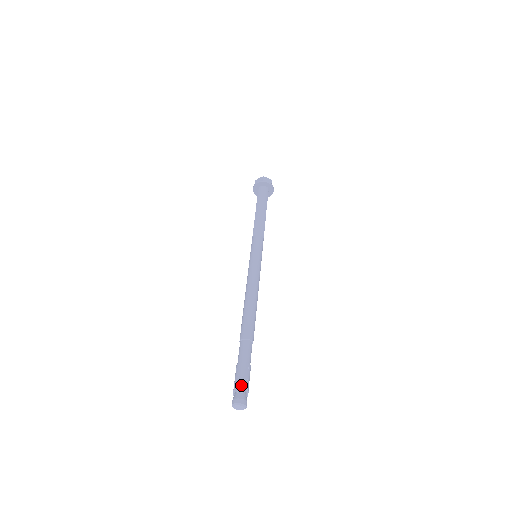
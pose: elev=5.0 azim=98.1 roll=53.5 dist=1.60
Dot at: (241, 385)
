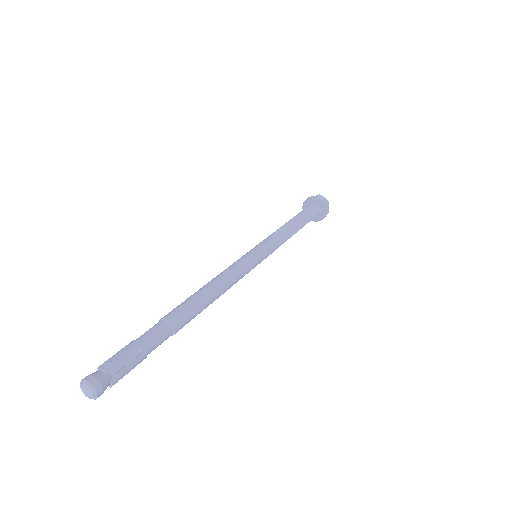
Dot at: (111, 363)
